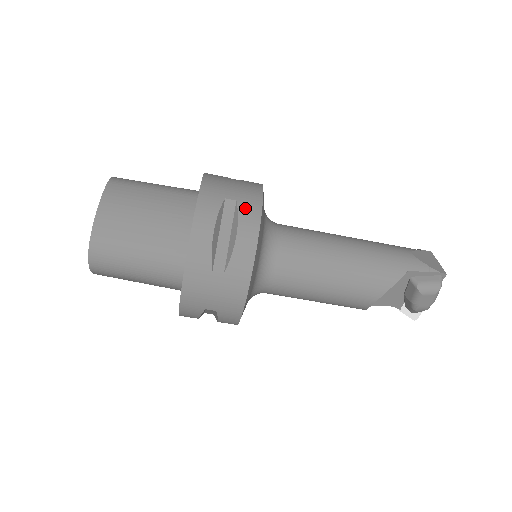
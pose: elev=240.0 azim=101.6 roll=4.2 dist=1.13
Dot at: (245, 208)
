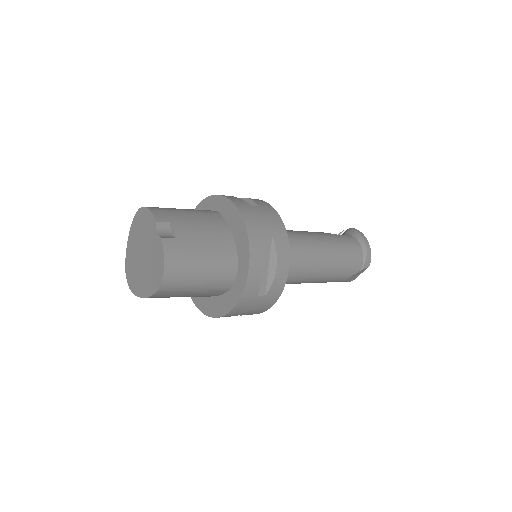
Dot at: occluded
